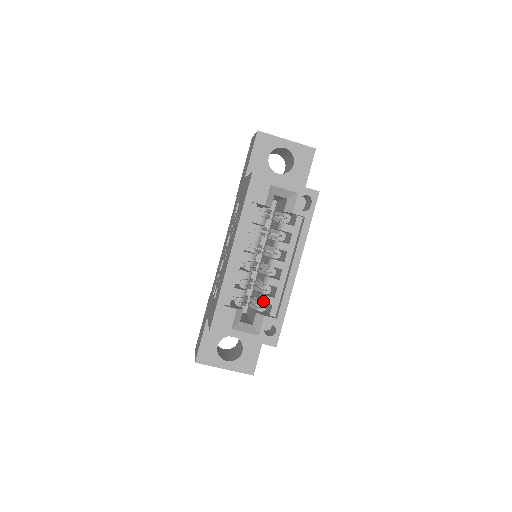
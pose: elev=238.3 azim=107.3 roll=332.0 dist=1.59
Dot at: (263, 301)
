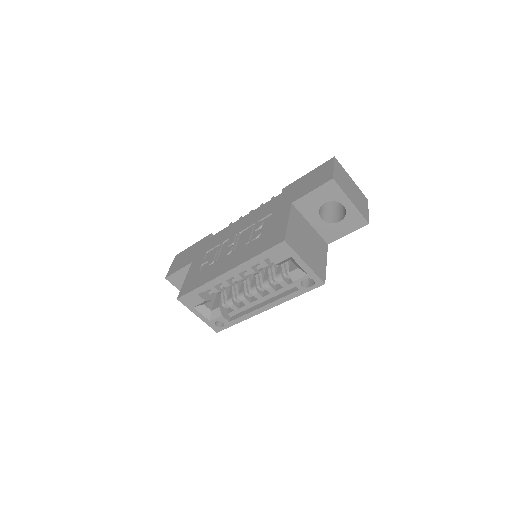
Dot at: (229, 305)
